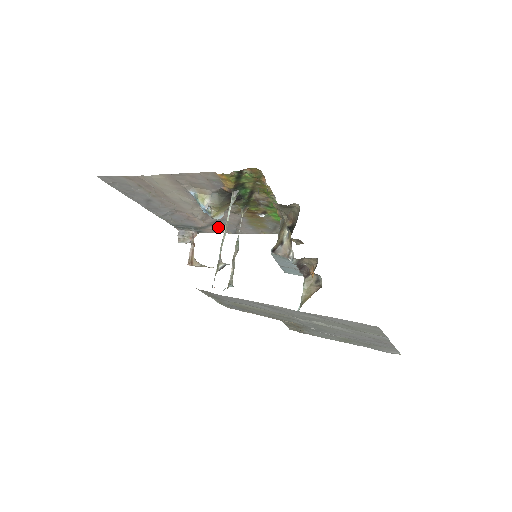
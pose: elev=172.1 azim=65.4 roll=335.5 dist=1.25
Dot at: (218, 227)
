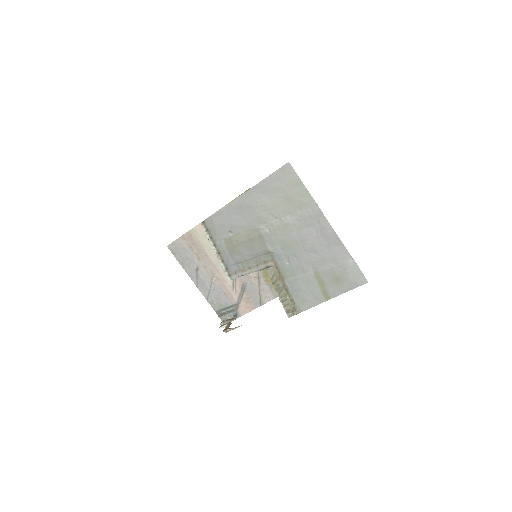
Dot at: (247, 299)
